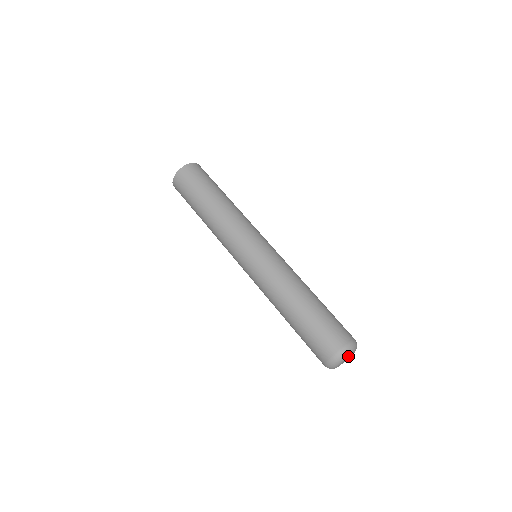
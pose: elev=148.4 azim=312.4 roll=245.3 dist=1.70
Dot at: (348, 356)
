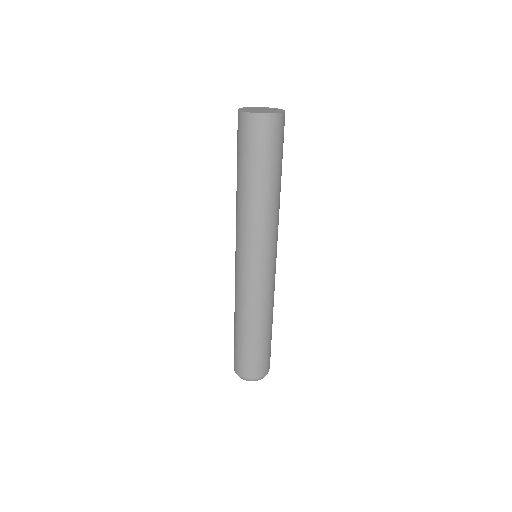
Dot at: occluded
